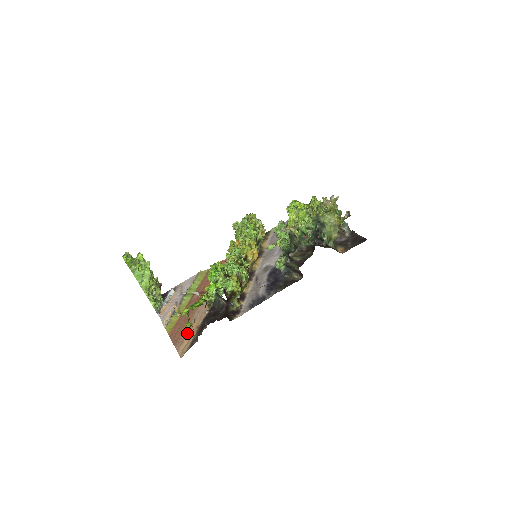
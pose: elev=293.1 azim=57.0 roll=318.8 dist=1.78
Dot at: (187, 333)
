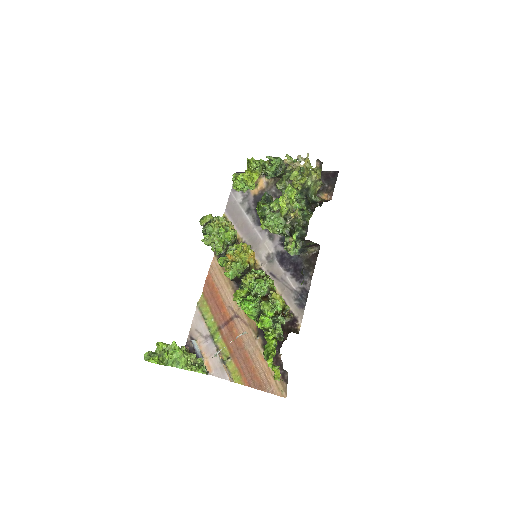
Dot at: (263, 371)
